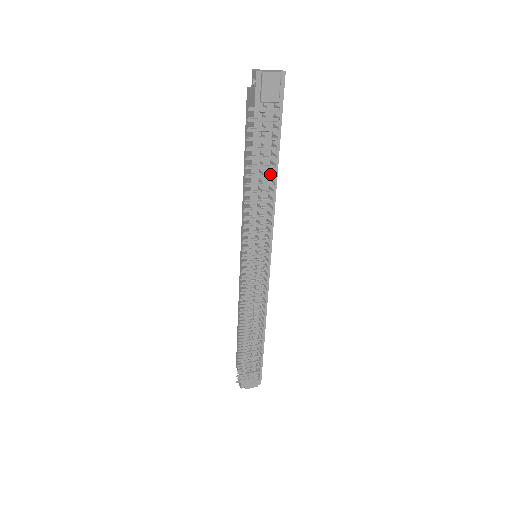
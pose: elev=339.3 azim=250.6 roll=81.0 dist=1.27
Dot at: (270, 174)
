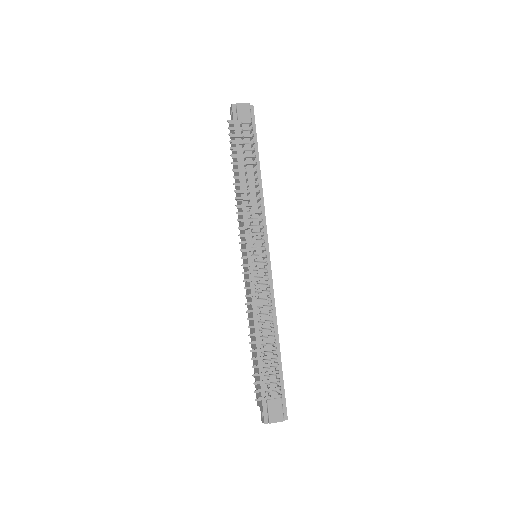
Dot at: (253, 168)
